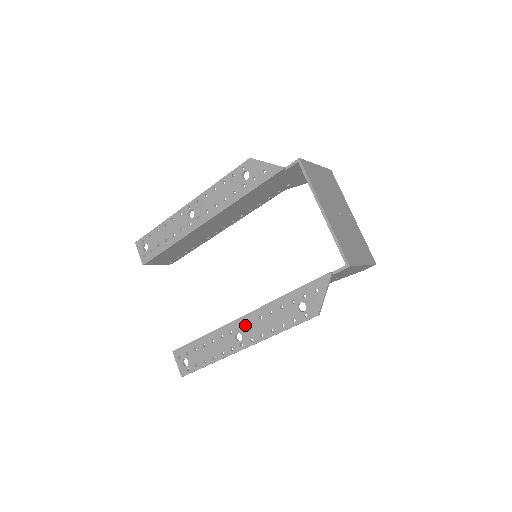
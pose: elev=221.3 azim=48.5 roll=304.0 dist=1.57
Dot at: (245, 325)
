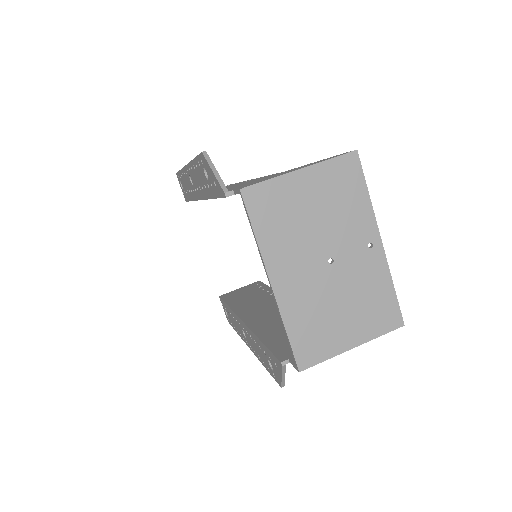
Dot at: (245, 330)
